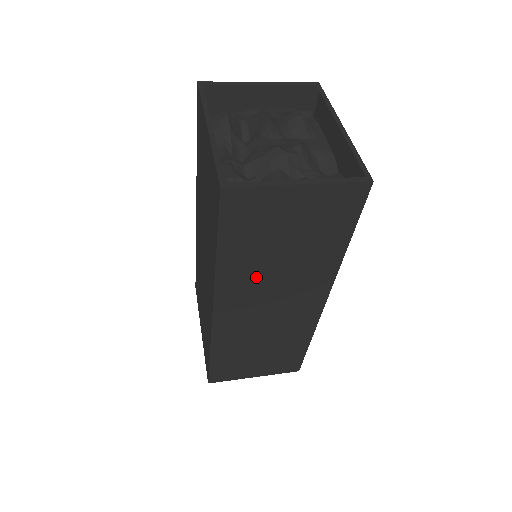
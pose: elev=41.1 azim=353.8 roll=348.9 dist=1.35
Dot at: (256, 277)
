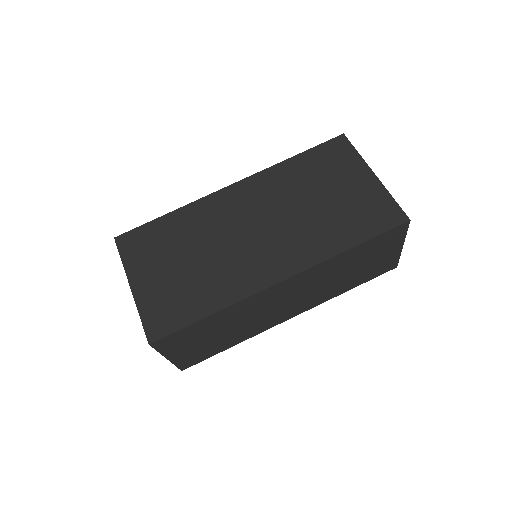
Dot at: (324, 276)
